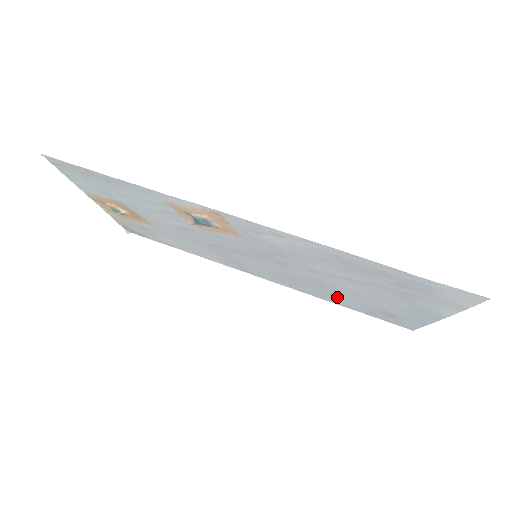
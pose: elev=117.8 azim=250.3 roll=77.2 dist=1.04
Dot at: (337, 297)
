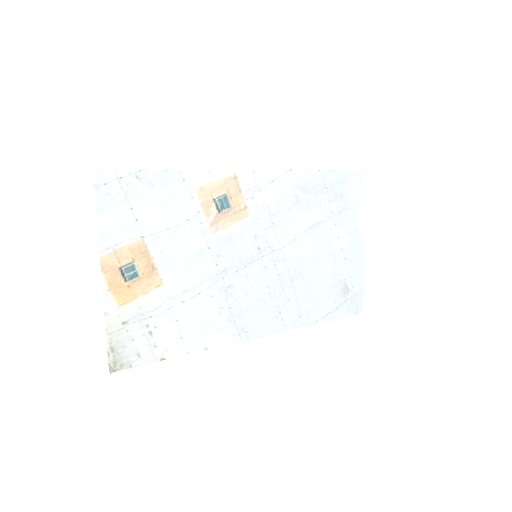
Dot at: (313, 296)
